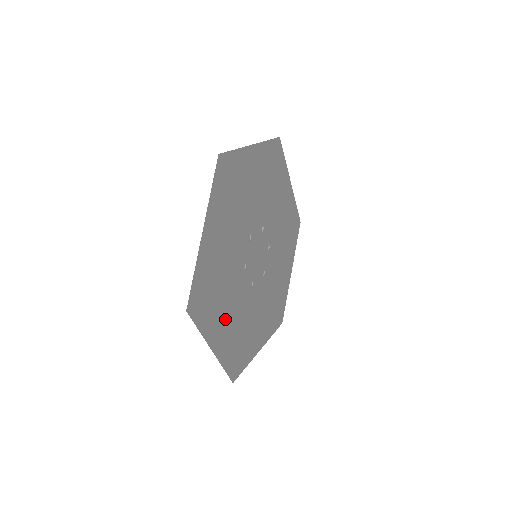
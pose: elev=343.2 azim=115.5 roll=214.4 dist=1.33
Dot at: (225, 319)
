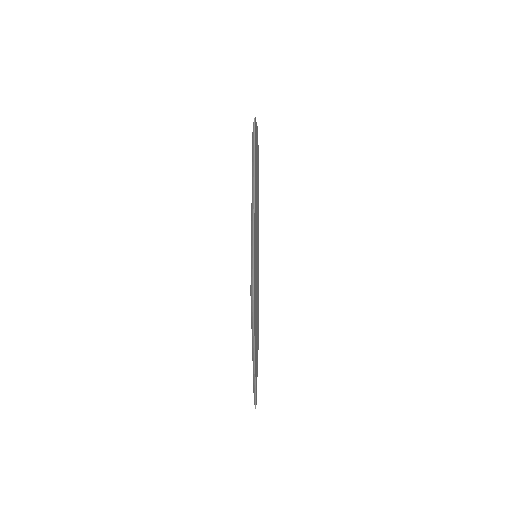
Dot at: occluded
